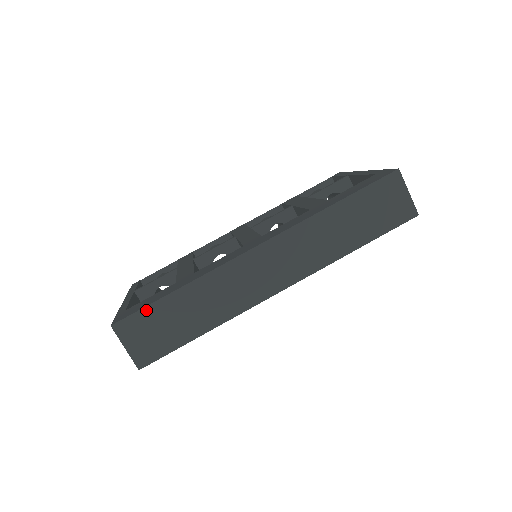
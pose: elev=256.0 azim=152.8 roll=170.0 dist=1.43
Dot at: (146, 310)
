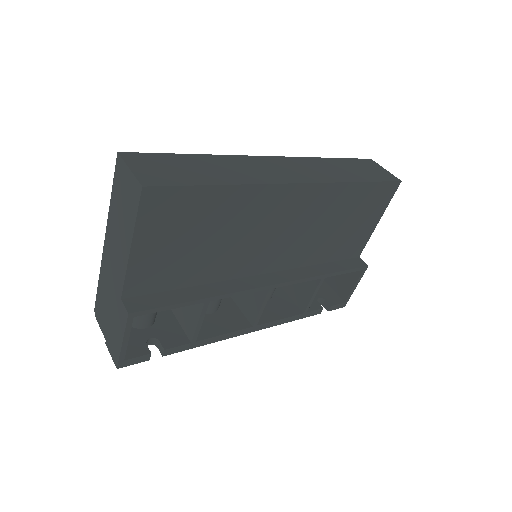
Dot at: (160, 155)
